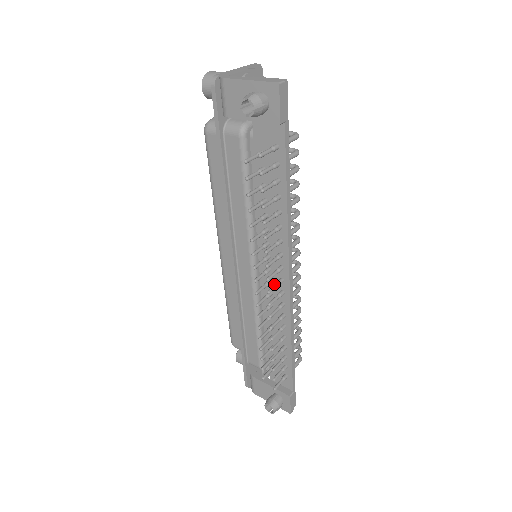
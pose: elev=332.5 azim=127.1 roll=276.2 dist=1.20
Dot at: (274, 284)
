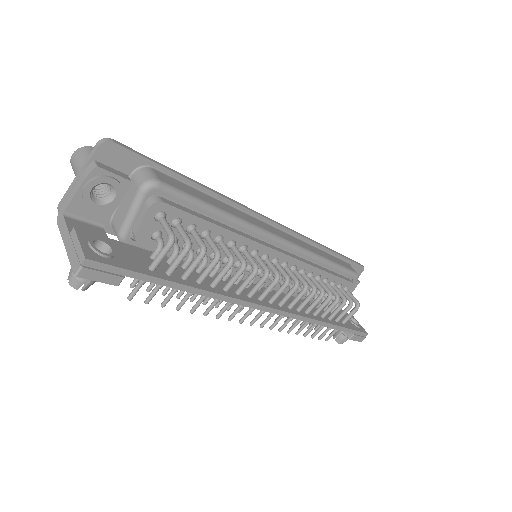
Dot at: occluded
